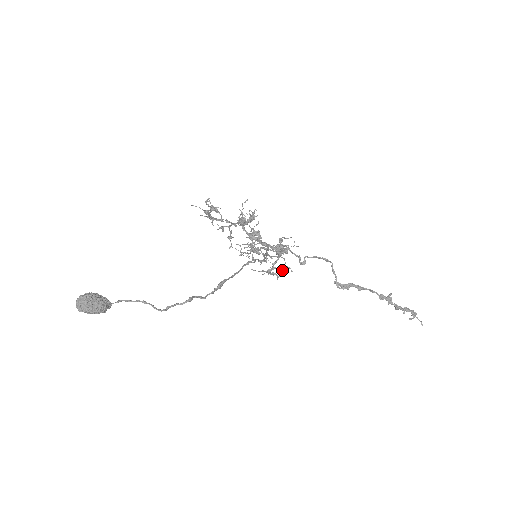
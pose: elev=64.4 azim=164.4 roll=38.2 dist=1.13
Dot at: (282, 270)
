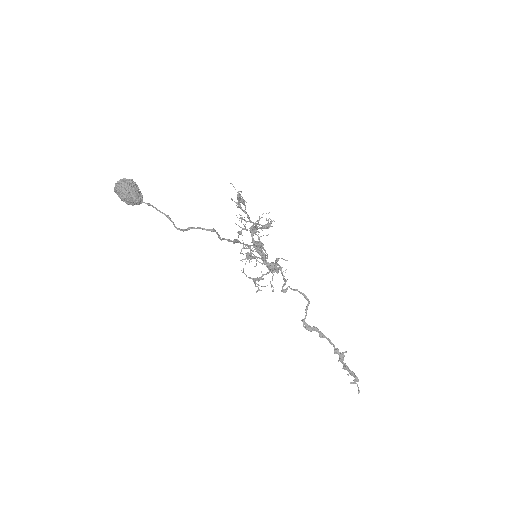
Dot at: occluded
